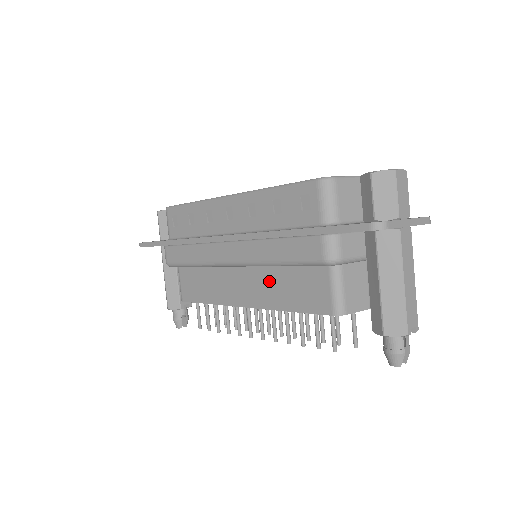
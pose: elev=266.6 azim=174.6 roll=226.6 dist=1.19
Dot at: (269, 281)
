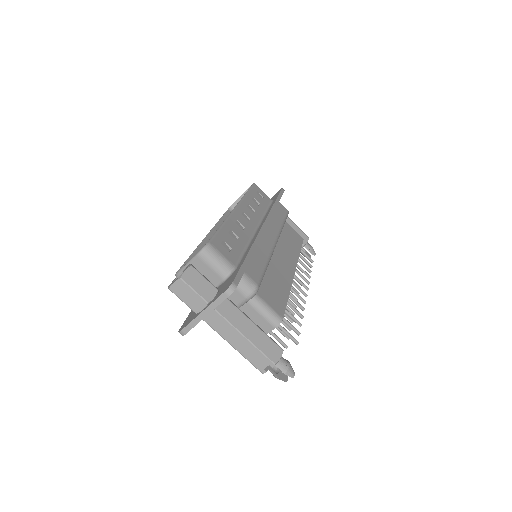
Dot at: occluded
